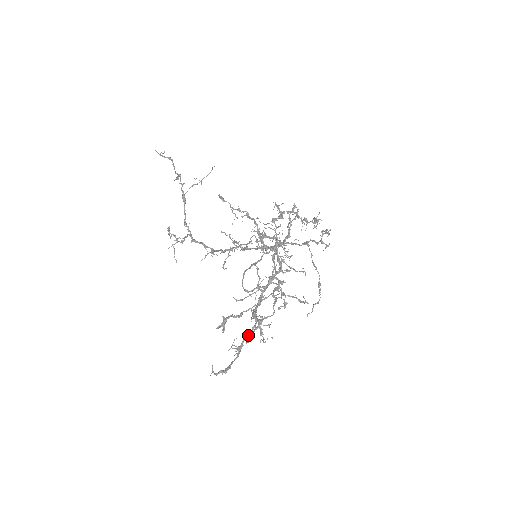
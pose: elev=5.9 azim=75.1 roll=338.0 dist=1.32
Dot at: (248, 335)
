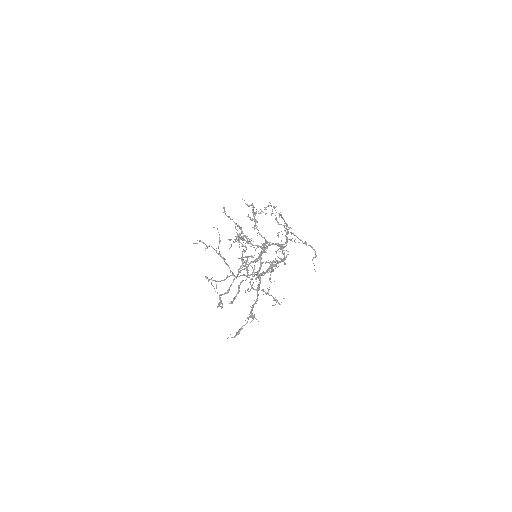
Dot at: (253, 304)
